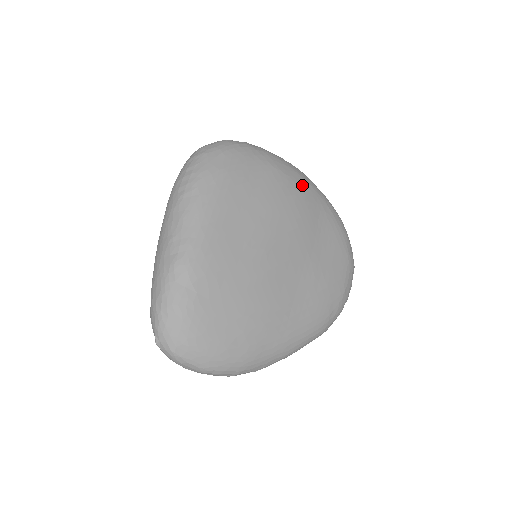
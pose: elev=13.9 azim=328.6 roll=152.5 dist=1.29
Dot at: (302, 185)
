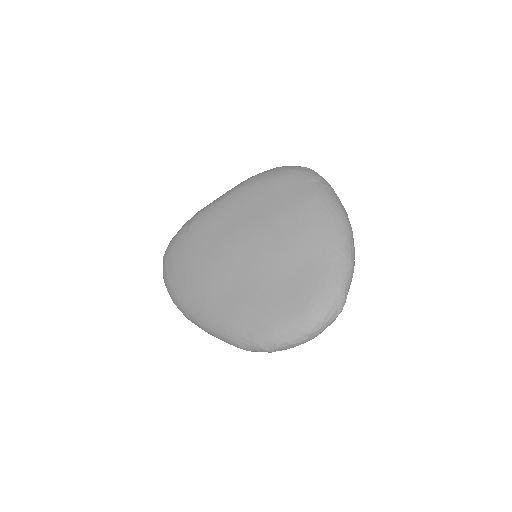
Dot at: (320, 226)
